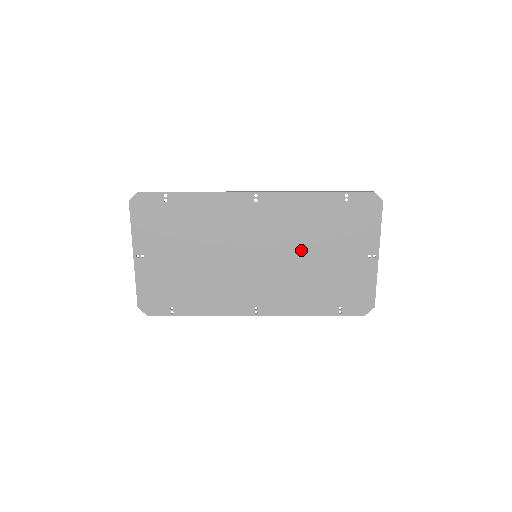
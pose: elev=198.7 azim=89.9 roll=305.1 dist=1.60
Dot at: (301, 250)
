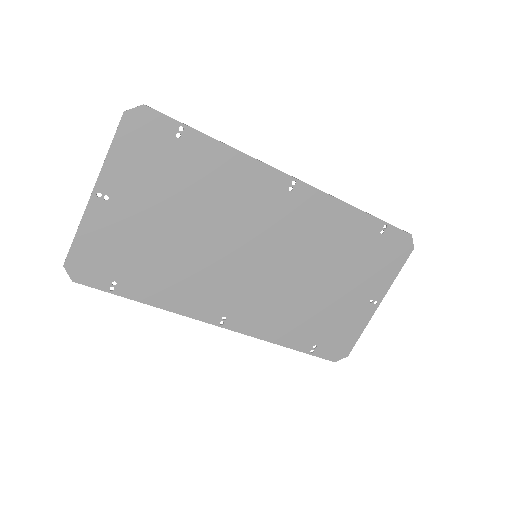
Dot at: (309, 268)
